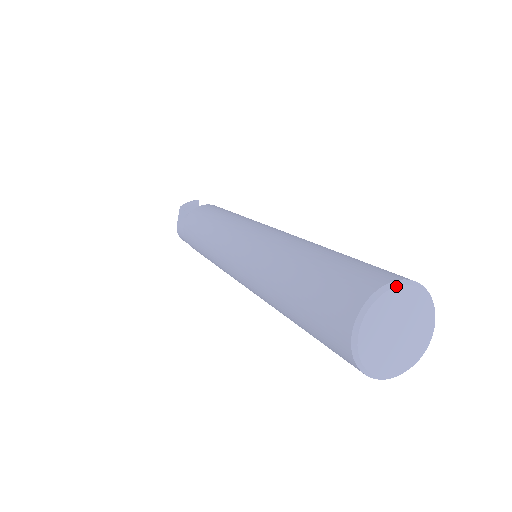
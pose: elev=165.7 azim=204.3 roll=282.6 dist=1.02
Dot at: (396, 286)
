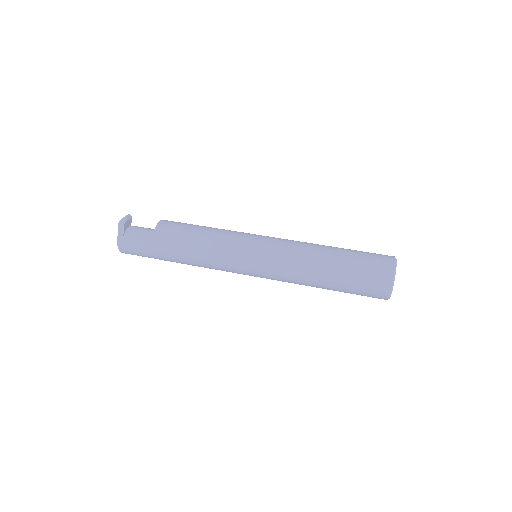
Dot at: occluded
